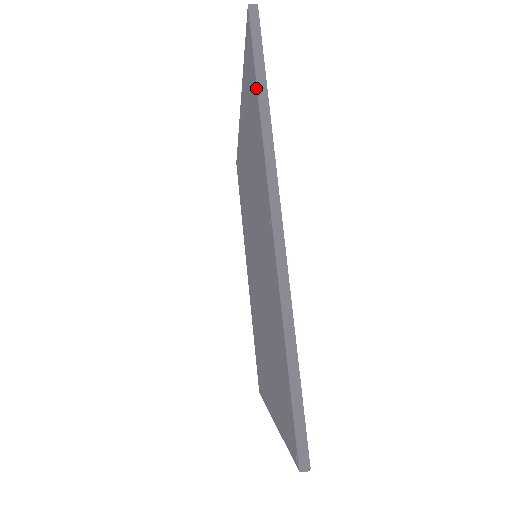
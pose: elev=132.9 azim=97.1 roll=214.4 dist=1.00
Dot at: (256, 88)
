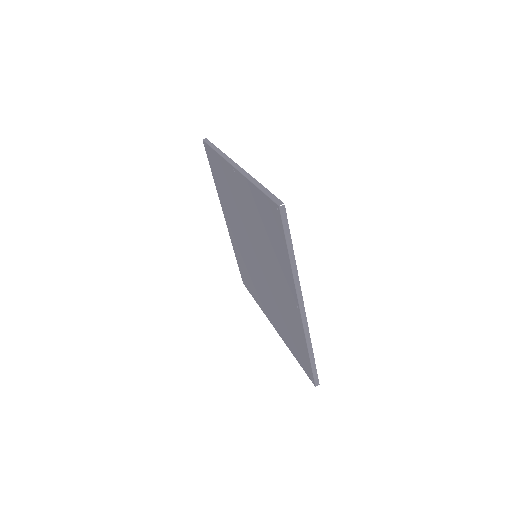
Dot at: (287, 250)
